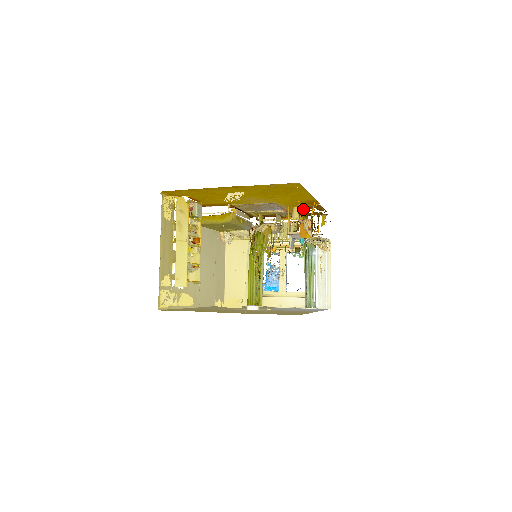
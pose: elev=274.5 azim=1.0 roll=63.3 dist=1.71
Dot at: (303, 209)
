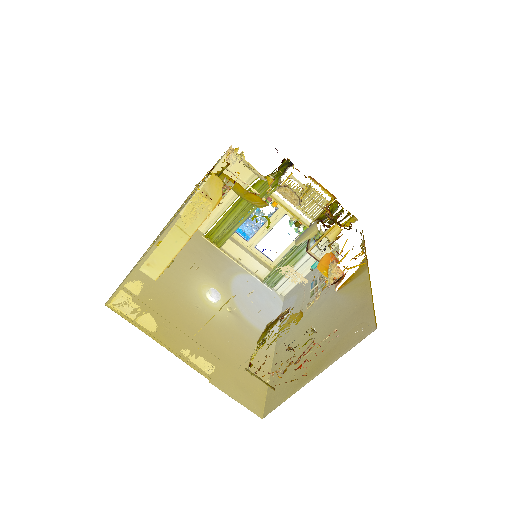
Dot at: occluded
